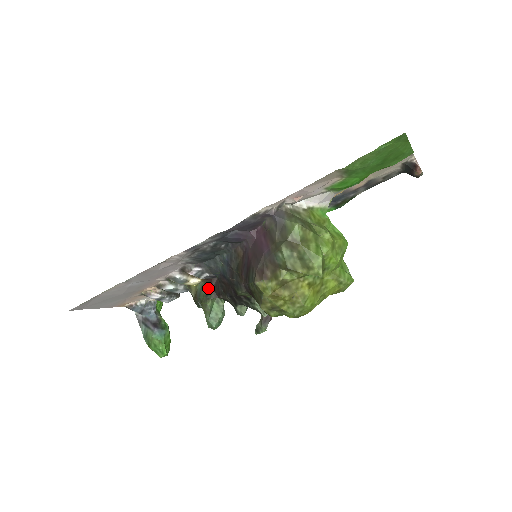
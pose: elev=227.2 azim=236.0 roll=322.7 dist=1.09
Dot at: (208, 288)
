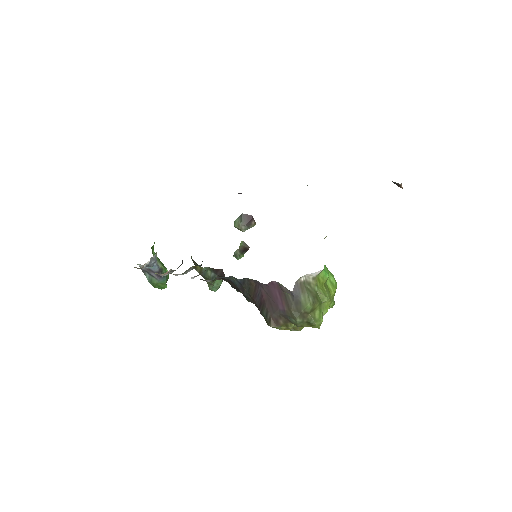
Dot at: (213, 273)
